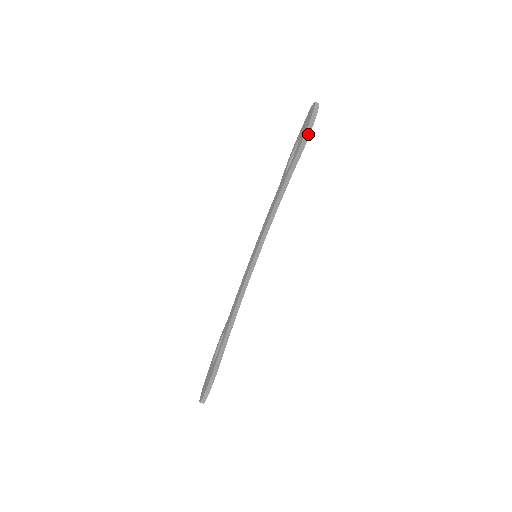
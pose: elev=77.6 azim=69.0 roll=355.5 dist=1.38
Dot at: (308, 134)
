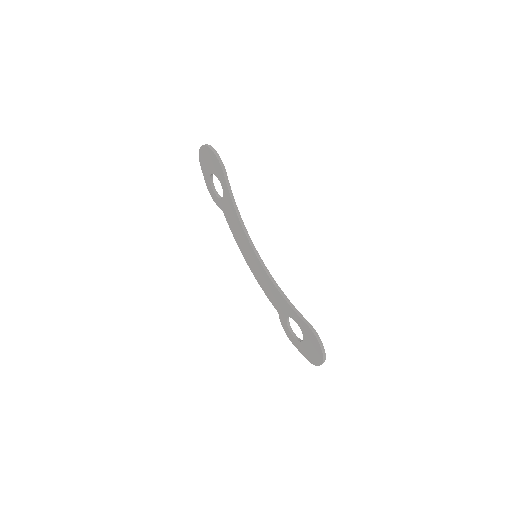
Dot at: (219, 158)
